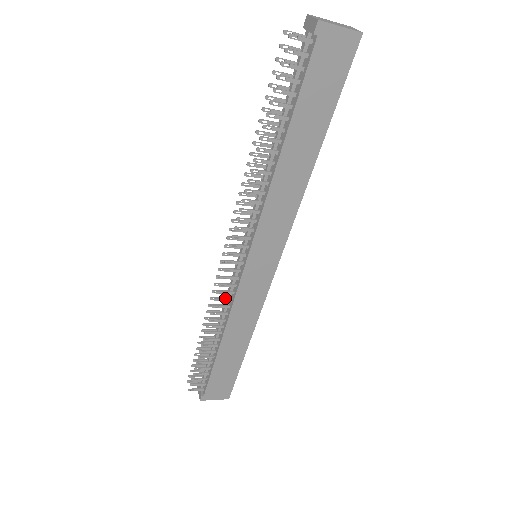
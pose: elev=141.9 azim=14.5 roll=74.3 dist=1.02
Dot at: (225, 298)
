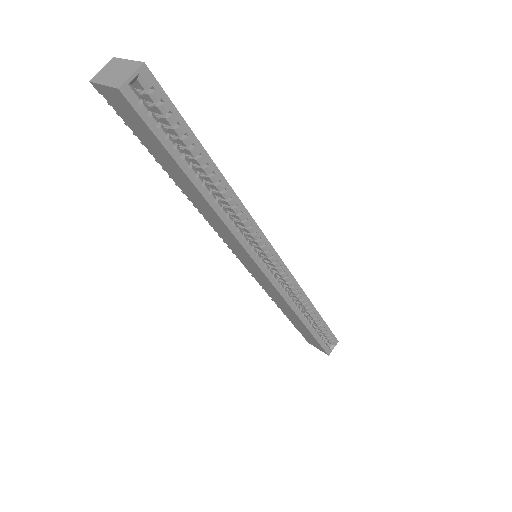
Dot at: occluded
